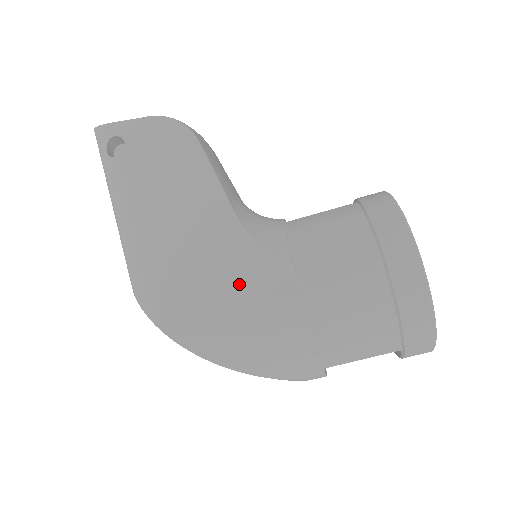
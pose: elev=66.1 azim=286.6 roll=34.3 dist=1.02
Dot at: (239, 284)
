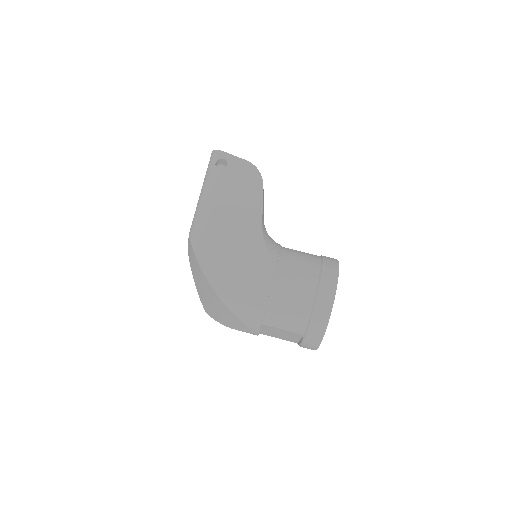
Dot at: (246, 257)
